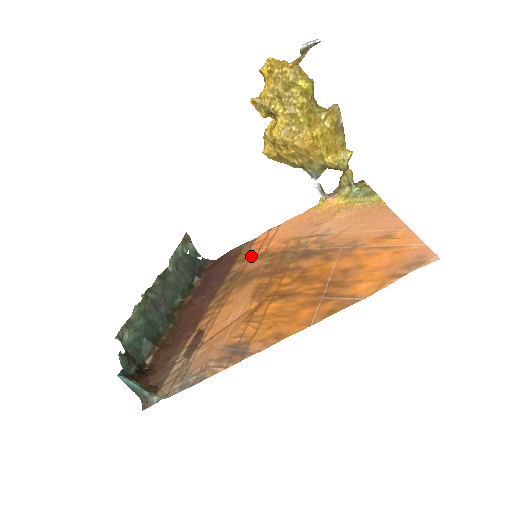
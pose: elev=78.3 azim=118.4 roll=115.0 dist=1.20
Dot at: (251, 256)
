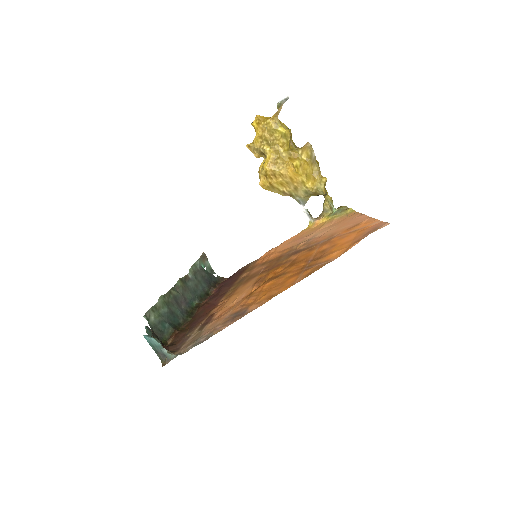
Dot at: (255, 266)
